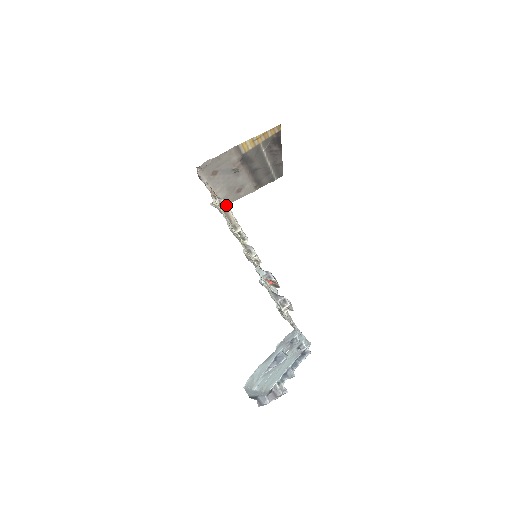
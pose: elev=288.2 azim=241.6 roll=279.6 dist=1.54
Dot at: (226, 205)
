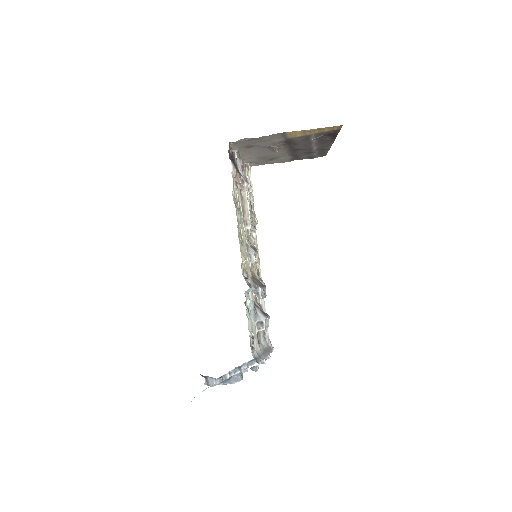
Dot at: (247, 192)
